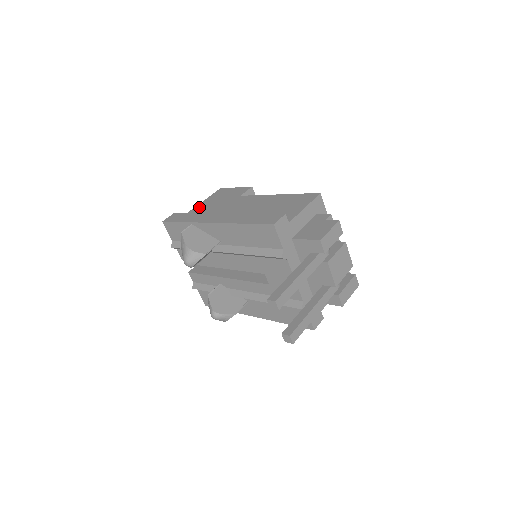
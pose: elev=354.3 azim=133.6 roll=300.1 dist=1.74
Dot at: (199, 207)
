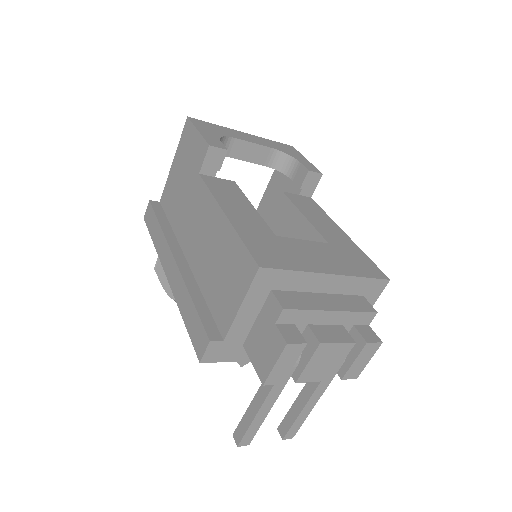
Dot at: (171, 176)
